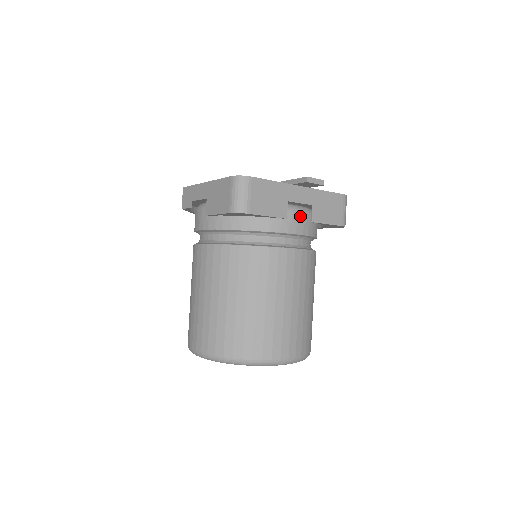
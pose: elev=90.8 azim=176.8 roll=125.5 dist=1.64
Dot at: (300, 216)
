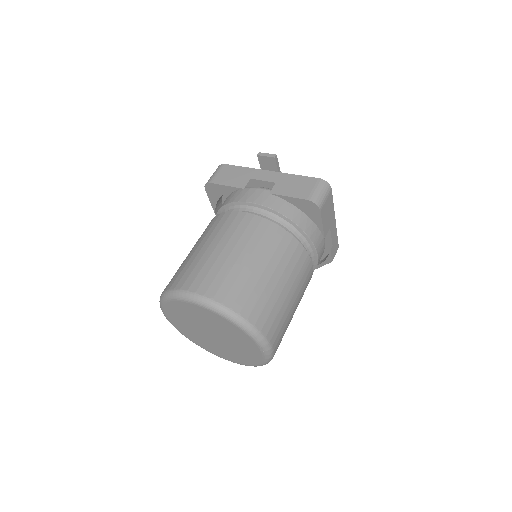
Dot at: (264, 192)
